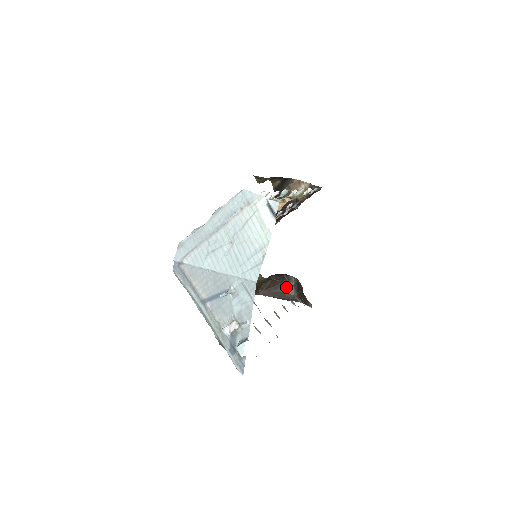
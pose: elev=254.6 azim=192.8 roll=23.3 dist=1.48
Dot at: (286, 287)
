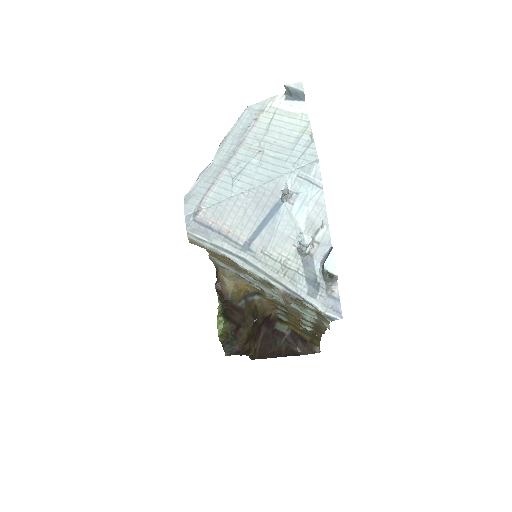
Dot at: (280, 343)
